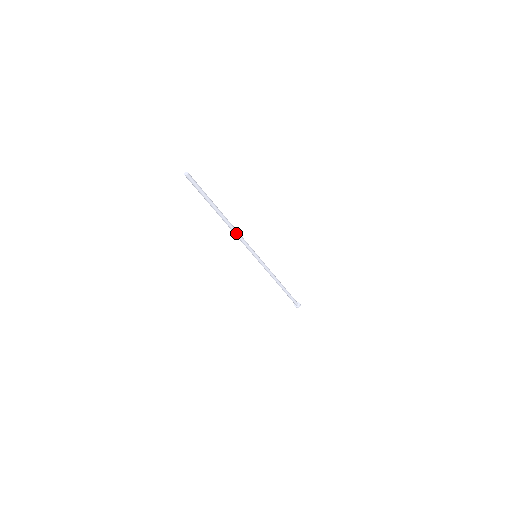
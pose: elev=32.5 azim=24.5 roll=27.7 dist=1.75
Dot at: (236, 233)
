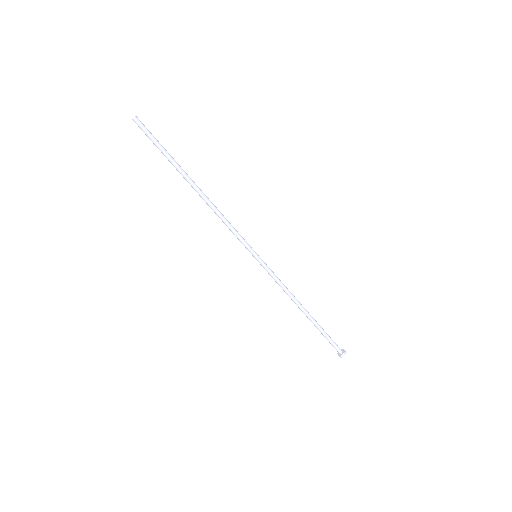
Dot at: (218, 213)
